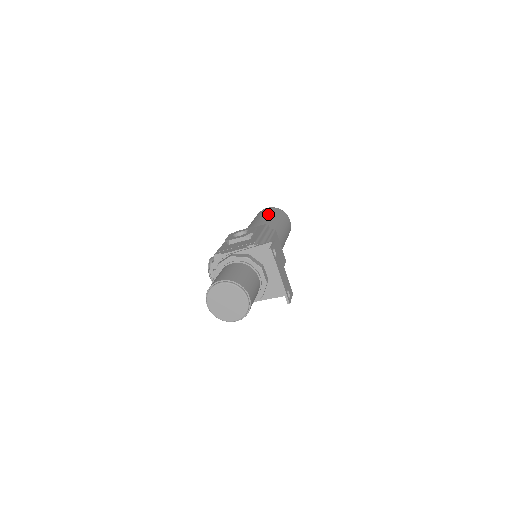
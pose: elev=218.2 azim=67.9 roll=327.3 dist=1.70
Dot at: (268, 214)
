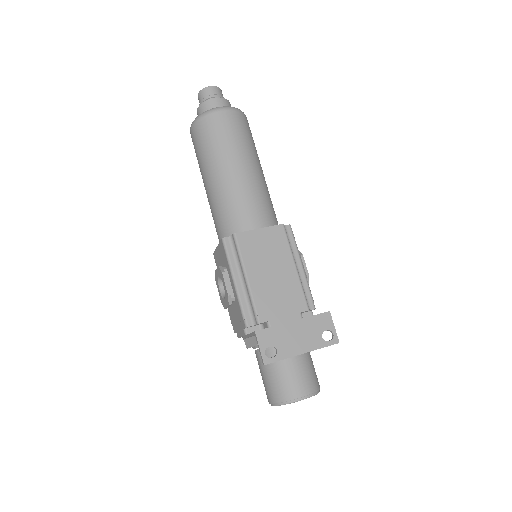
Dot at: (203, 164)
